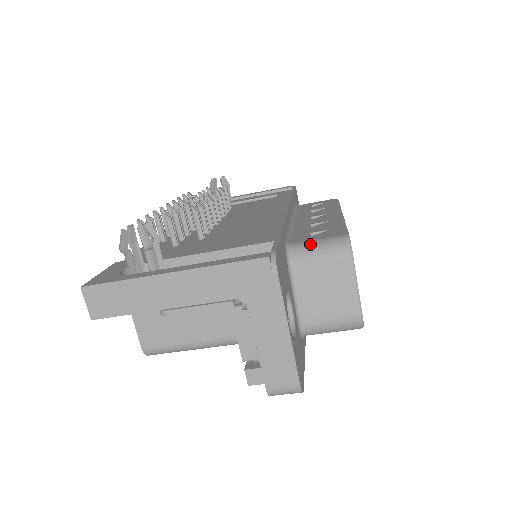
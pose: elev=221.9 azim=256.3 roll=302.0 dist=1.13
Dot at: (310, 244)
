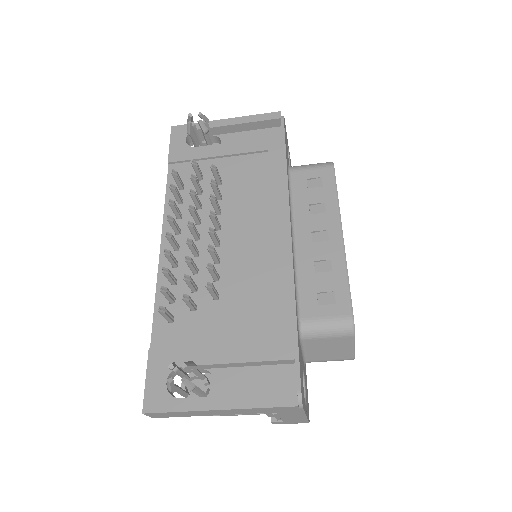
Dot at: (320, 325)
